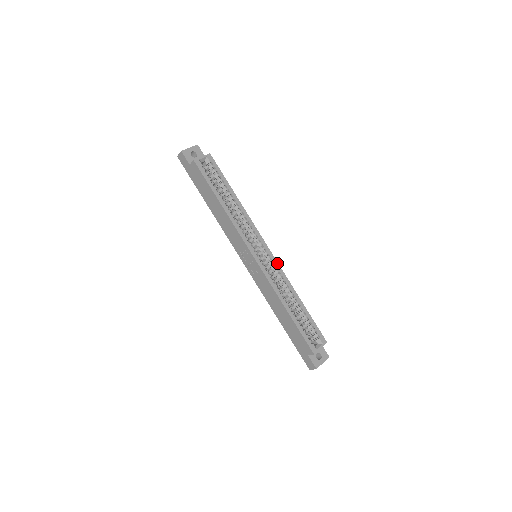
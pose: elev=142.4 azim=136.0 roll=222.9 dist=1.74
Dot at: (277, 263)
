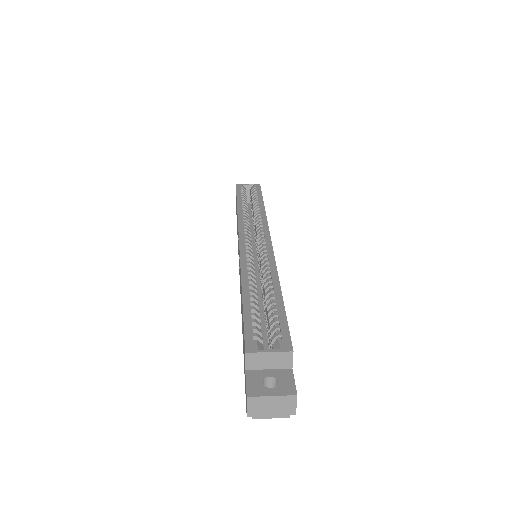
Dot at: (272, 252)
